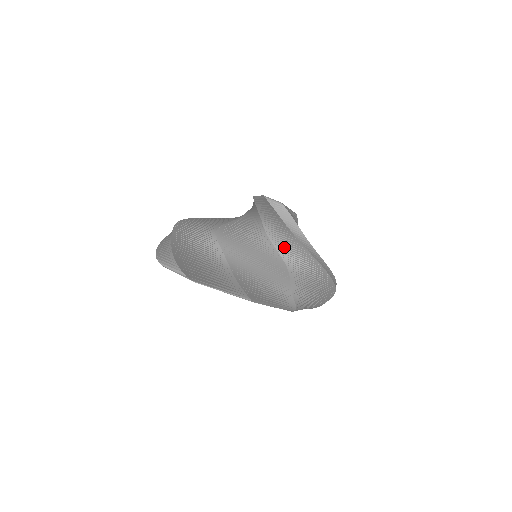
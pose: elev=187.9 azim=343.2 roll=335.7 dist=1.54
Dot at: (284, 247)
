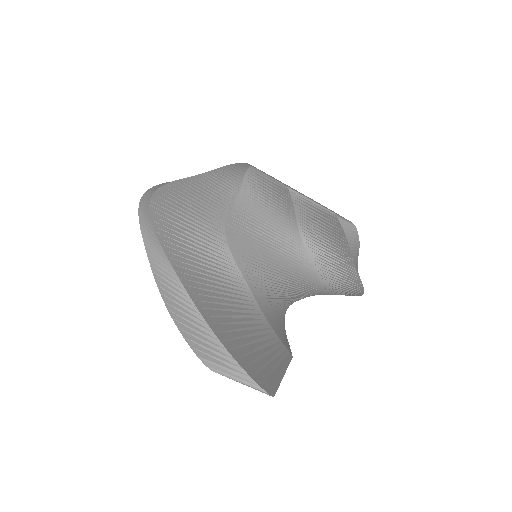
Dot at: (329, 272)
